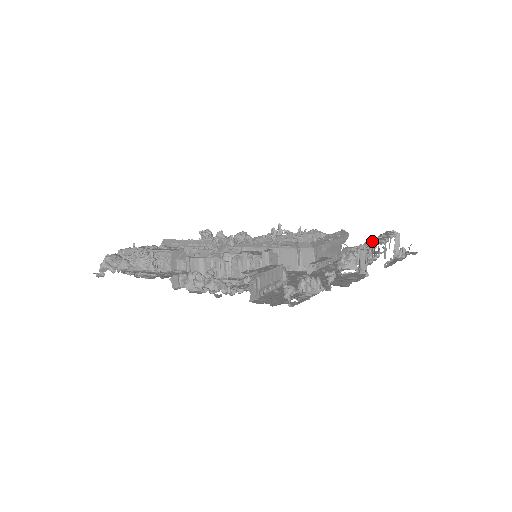
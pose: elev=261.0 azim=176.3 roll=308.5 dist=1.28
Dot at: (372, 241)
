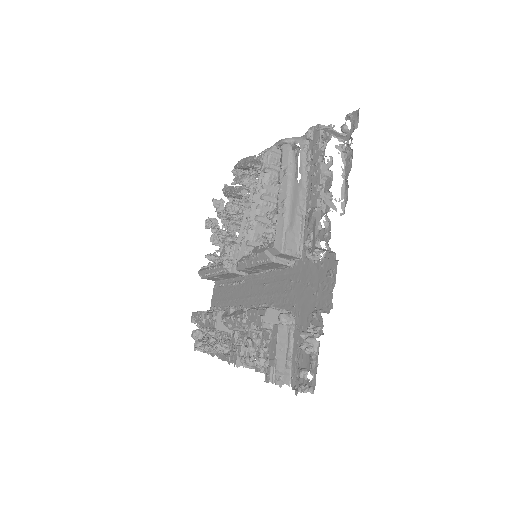
Dot at: (311, 217)
